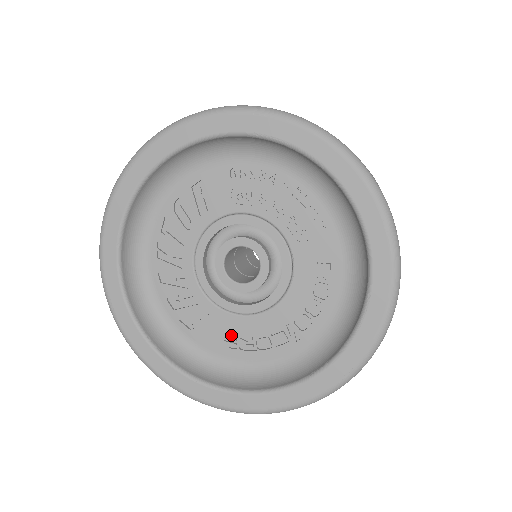
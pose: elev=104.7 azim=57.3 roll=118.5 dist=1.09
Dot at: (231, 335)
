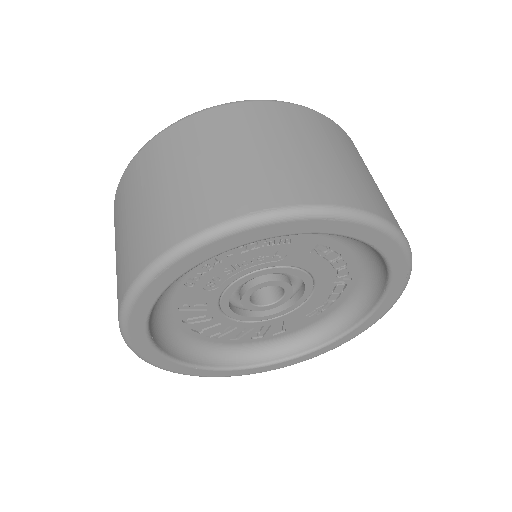
Dot at: (309, 312)
